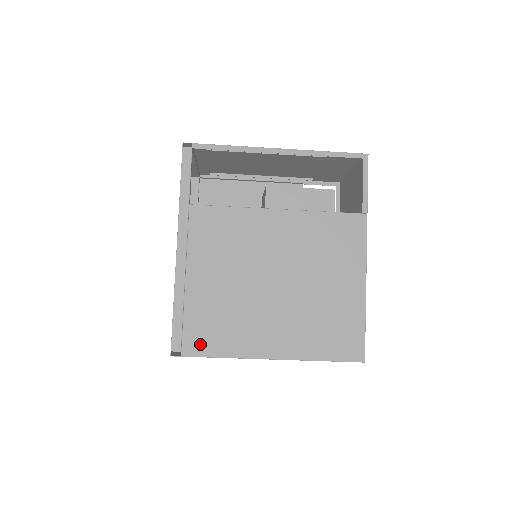
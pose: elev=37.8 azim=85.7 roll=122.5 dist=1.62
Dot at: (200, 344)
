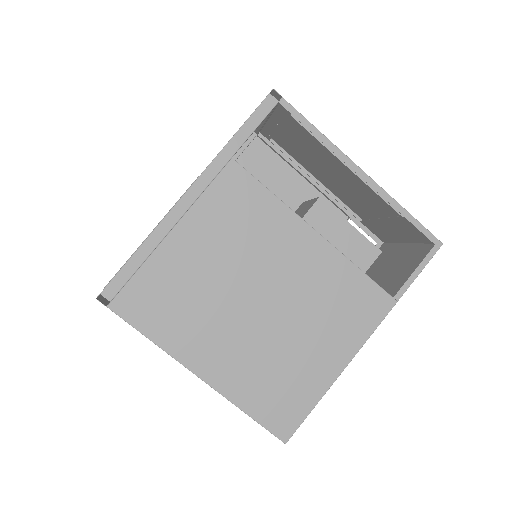
Dot at: (136, 308)
